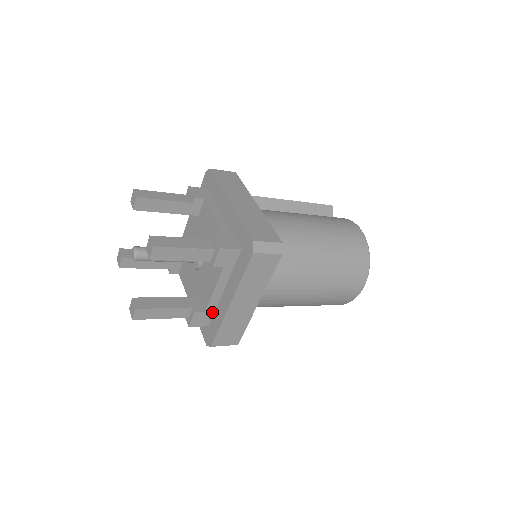
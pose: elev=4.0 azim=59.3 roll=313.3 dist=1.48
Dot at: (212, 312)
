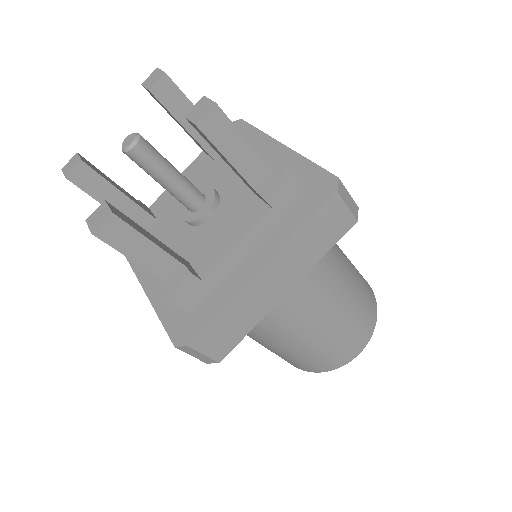
Dot at: (209, 288)
